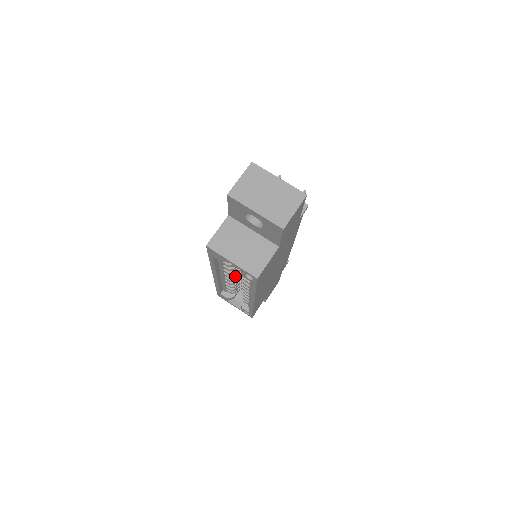
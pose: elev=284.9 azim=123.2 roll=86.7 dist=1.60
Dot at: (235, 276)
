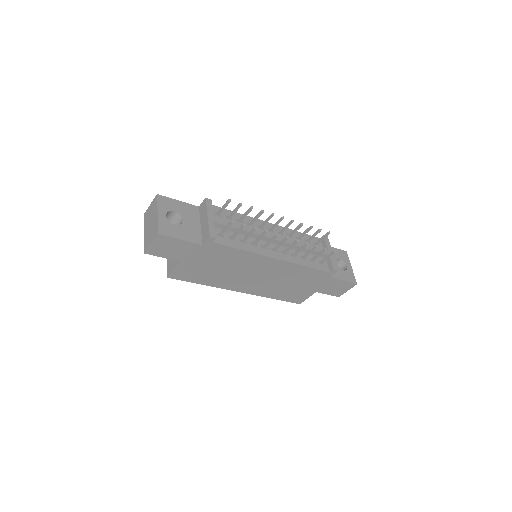
Dot at: occluded
